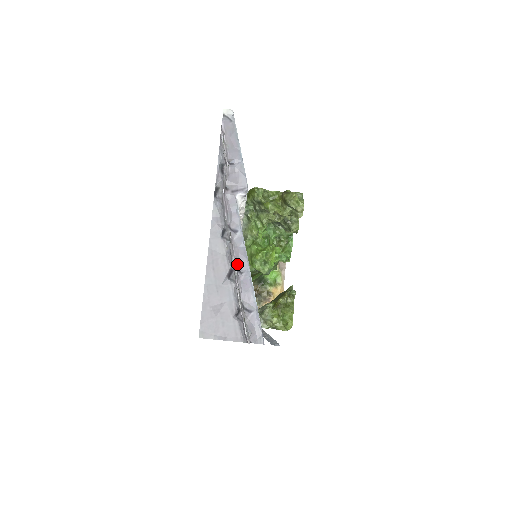
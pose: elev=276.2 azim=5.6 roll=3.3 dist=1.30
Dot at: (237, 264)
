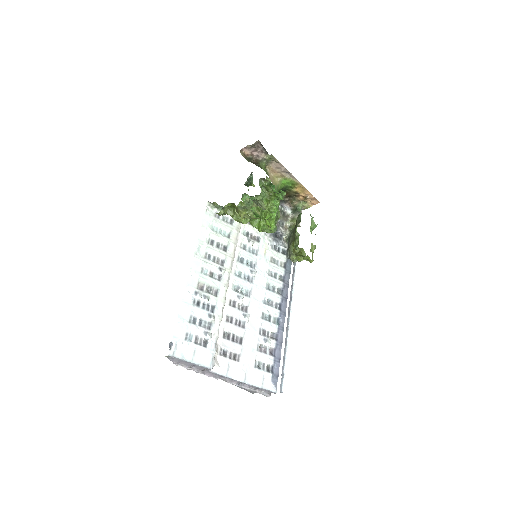
Dot at: (238, 382)
